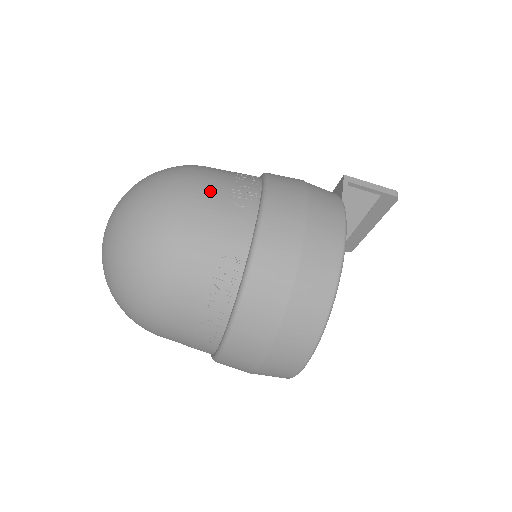
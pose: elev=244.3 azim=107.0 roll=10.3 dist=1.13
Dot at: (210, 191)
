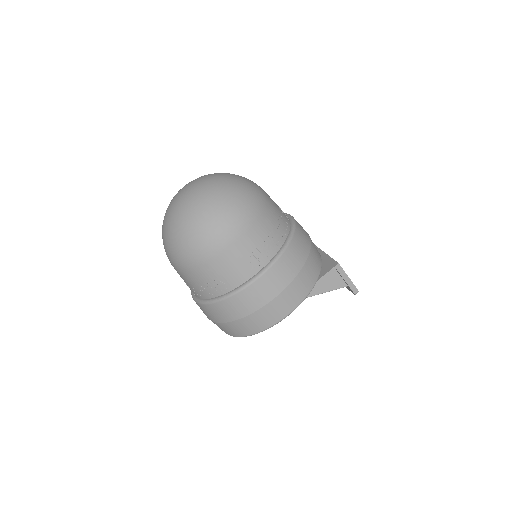
Dot at: (243, 243)
